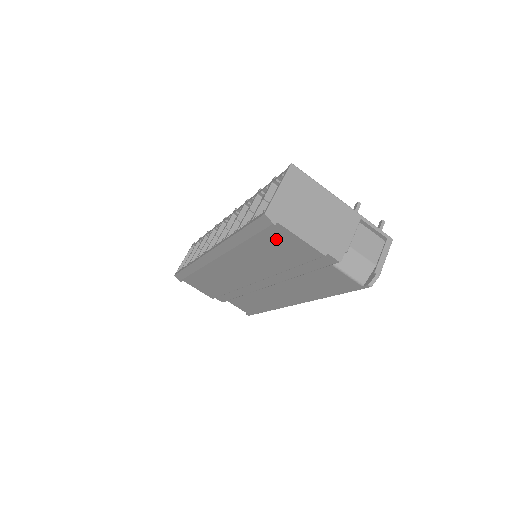
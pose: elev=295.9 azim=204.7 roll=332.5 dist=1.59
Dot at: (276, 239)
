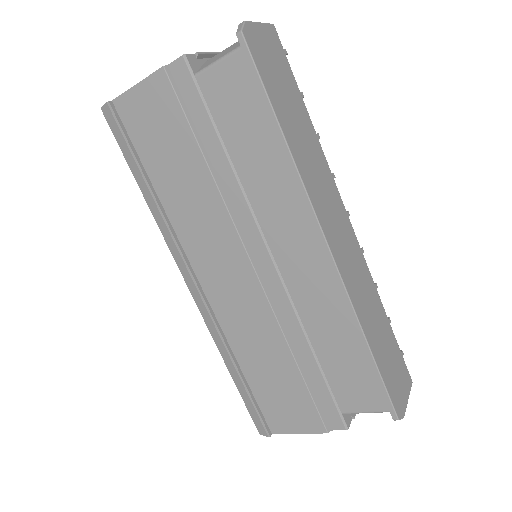
Dot at: (142, 128)
